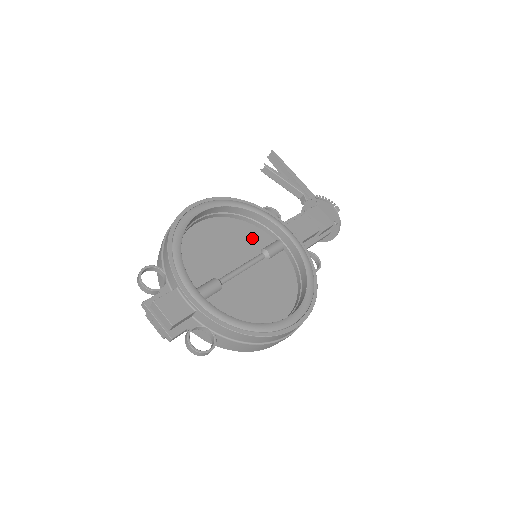
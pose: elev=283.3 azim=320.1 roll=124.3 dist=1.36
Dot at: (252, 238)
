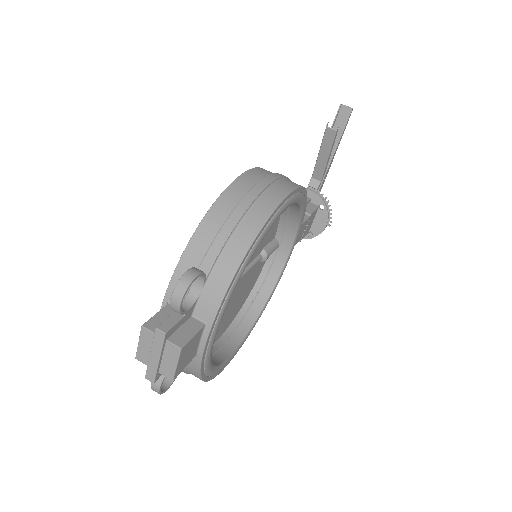
Dot at: (269, 232)
